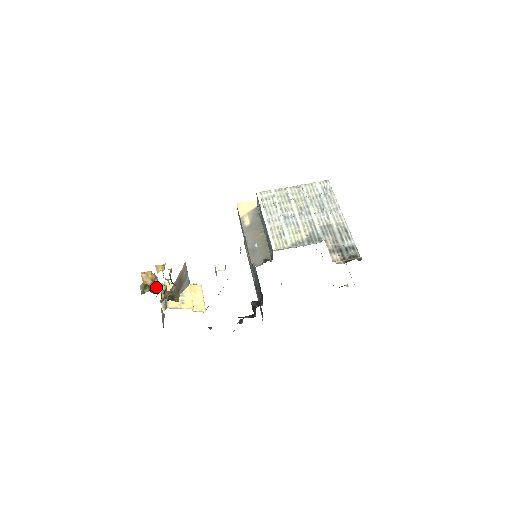
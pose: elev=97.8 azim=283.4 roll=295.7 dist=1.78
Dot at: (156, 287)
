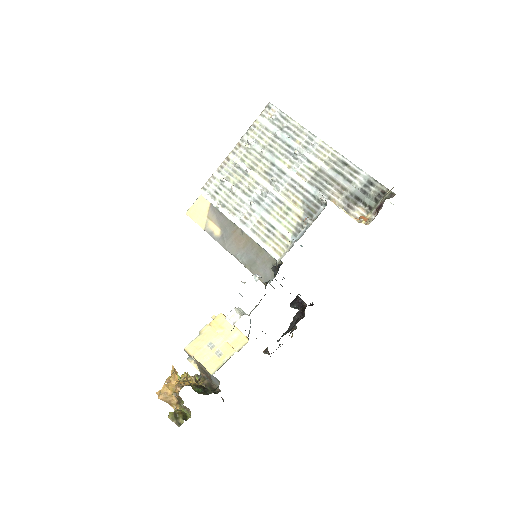
Dot at: (187, 409)
